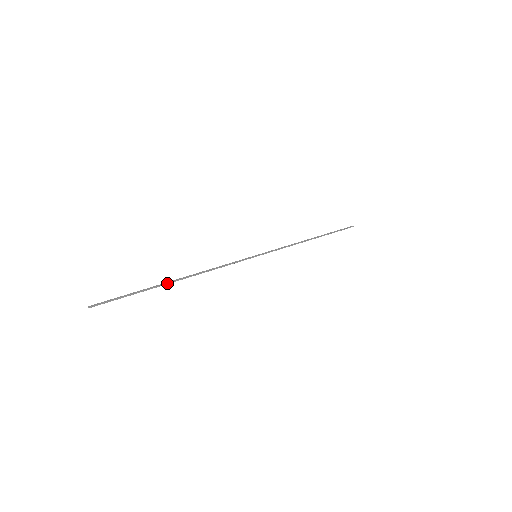
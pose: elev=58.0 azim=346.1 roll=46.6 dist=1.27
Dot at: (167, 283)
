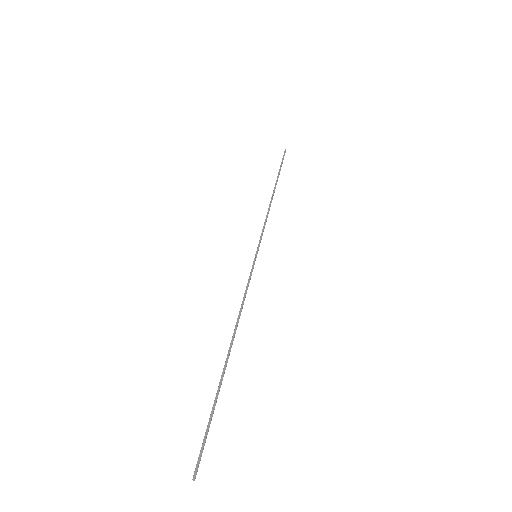
Dot at: (225, 368)
